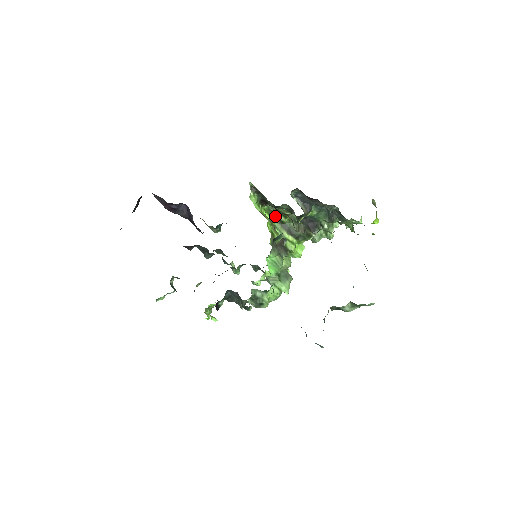
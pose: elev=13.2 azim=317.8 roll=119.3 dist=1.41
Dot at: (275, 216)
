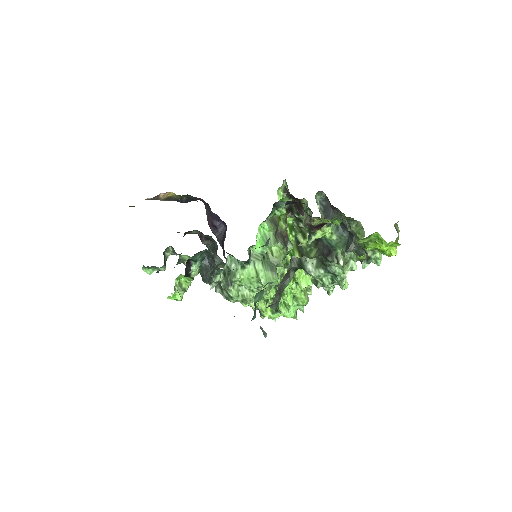
Dot at: (295, 235)
